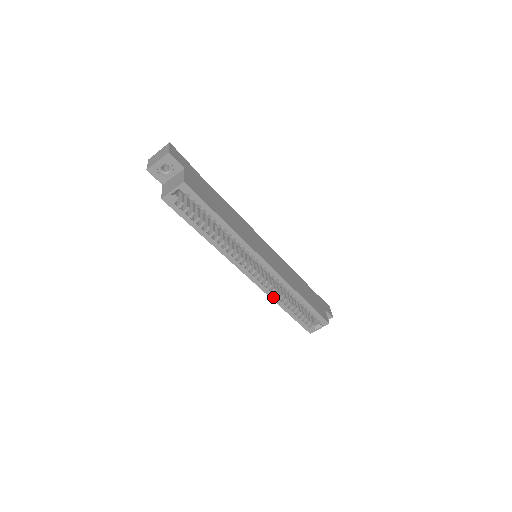
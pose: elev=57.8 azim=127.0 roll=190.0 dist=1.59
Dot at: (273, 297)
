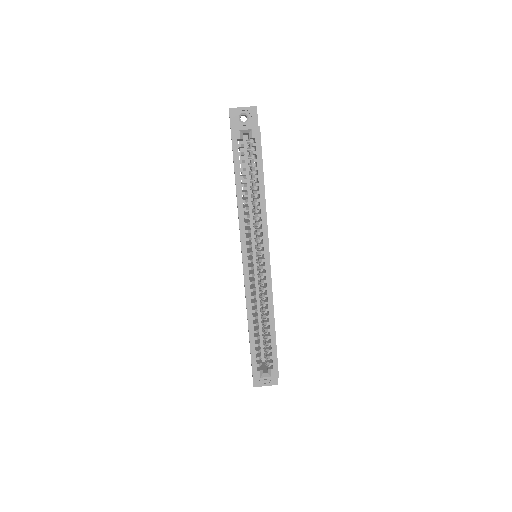
Dot at: (249, 304)
